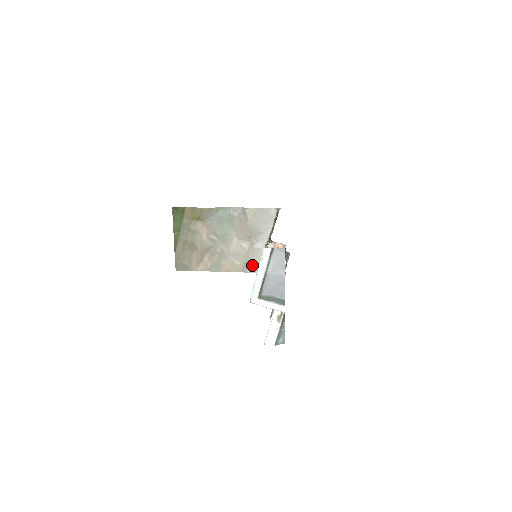
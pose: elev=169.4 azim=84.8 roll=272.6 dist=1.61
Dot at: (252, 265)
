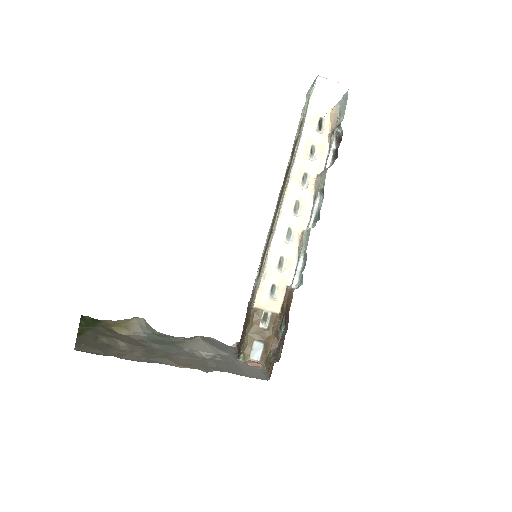
Dot at: (223, 368)
